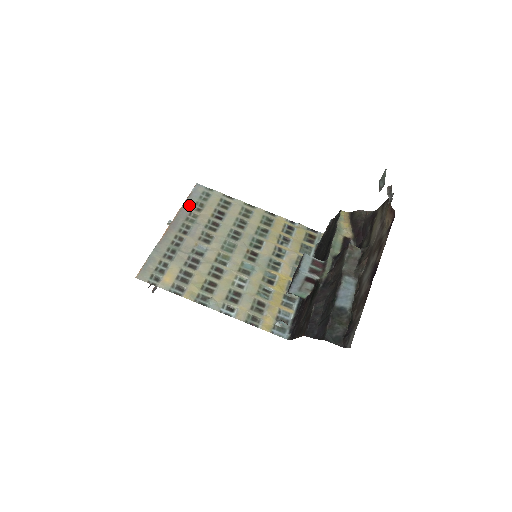
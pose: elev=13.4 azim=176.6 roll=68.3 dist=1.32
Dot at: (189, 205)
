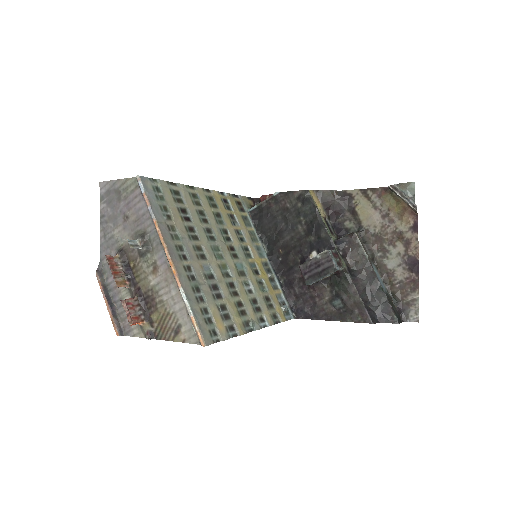
Dot at: (159, 215)
